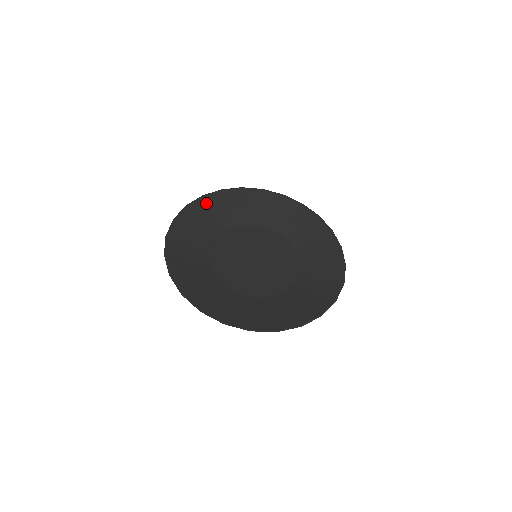
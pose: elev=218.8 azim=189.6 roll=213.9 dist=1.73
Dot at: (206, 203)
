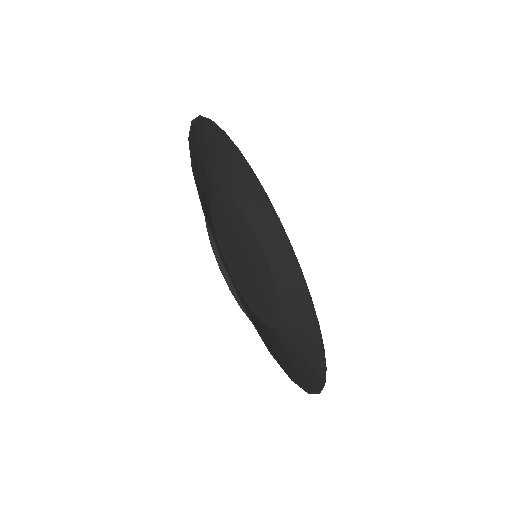
Dot at: (213, 134)
